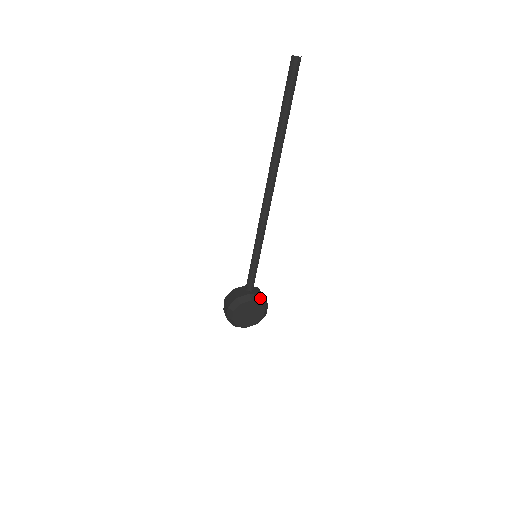
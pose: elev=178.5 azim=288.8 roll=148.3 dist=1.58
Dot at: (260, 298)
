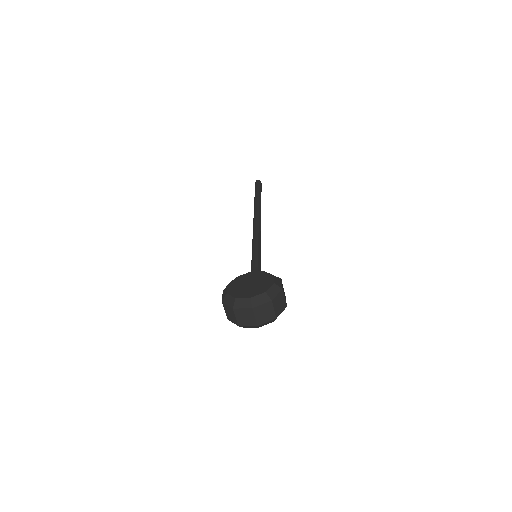
Dot at: occluded
